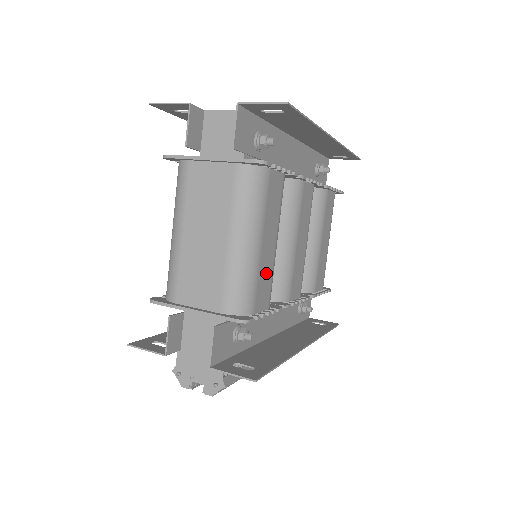
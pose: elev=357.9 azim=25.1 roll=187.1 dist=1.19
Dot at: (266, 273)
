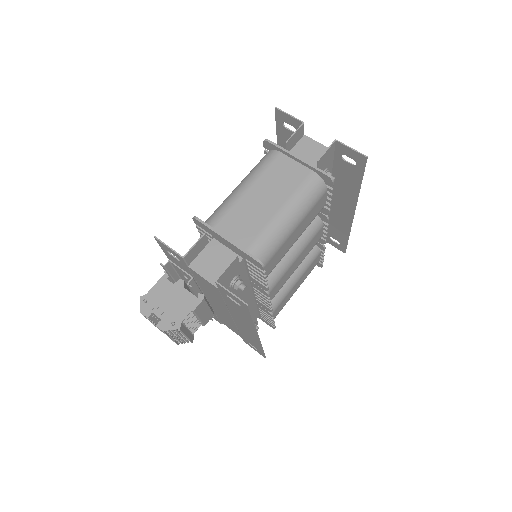
Dot at: (281, 253)
